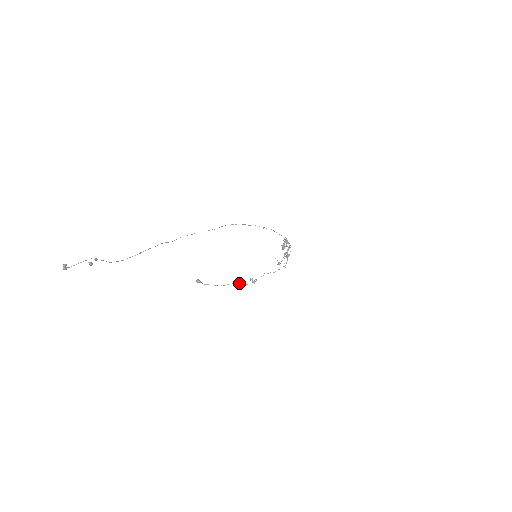
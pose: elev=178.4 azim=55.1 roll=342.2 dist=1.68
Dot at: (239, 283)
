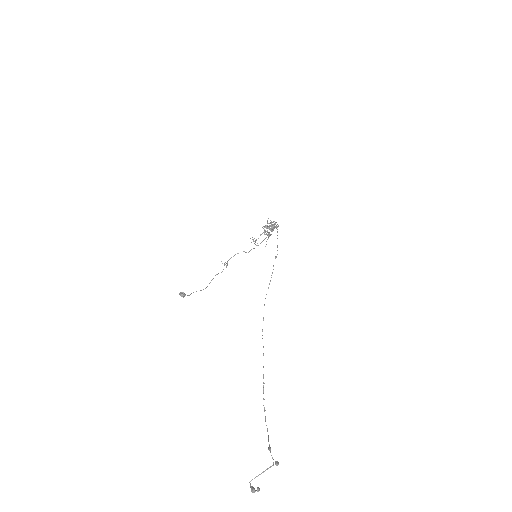
Dot at: occluded
